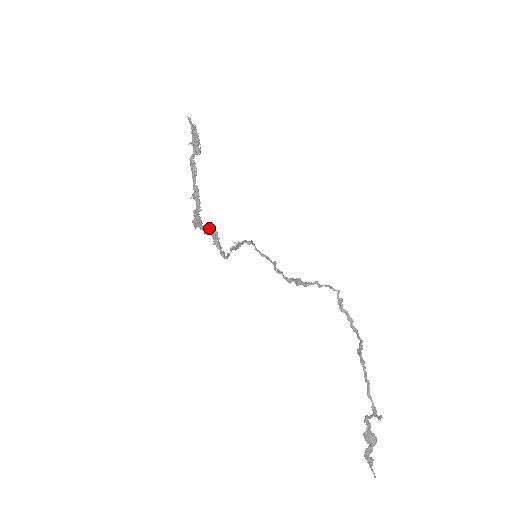
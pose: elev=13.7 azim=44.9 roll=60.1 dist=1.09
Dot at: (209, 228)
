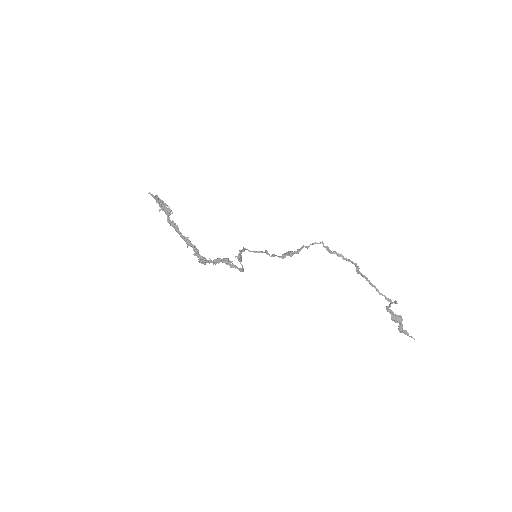
Dot at: (216, 259)
